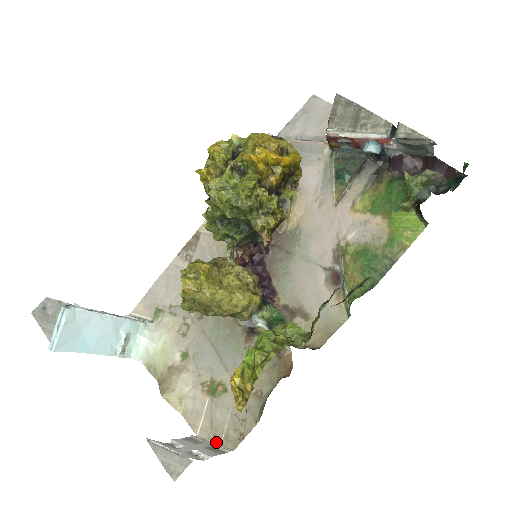
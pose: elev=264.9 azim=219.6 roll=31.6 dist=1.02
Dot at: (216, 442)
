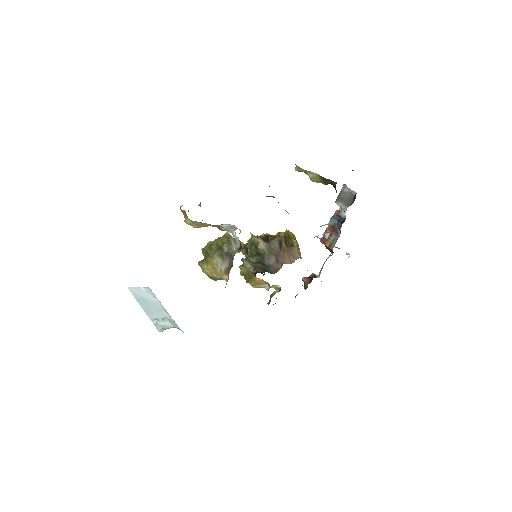
Dot at: occluded
